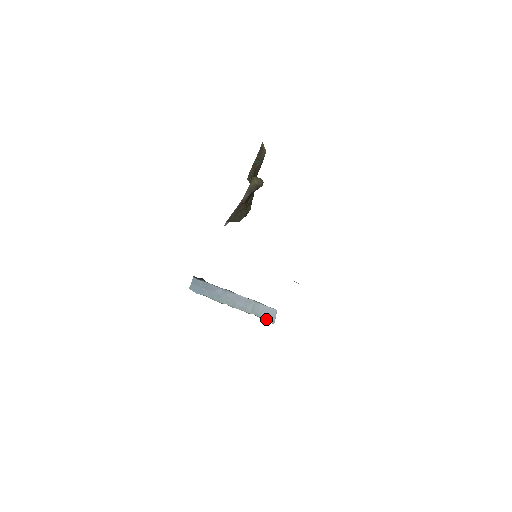
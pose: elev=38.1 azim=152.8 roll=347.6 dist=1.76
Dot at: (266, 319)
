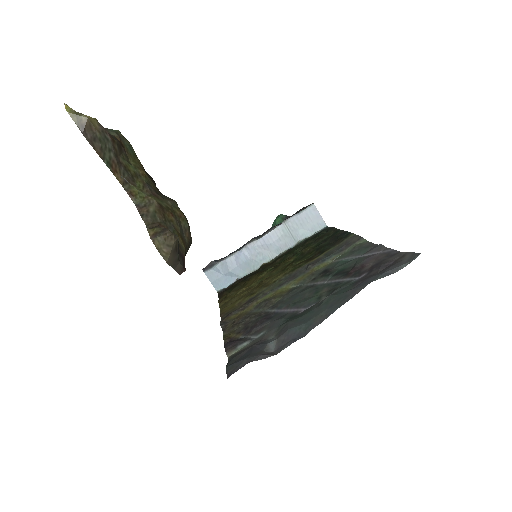
Dot at: (314, 230)
